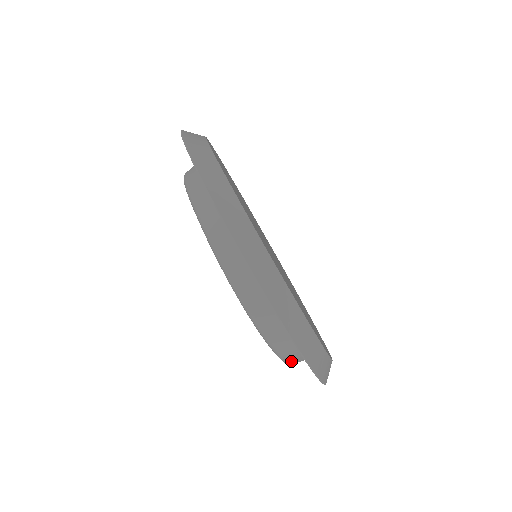
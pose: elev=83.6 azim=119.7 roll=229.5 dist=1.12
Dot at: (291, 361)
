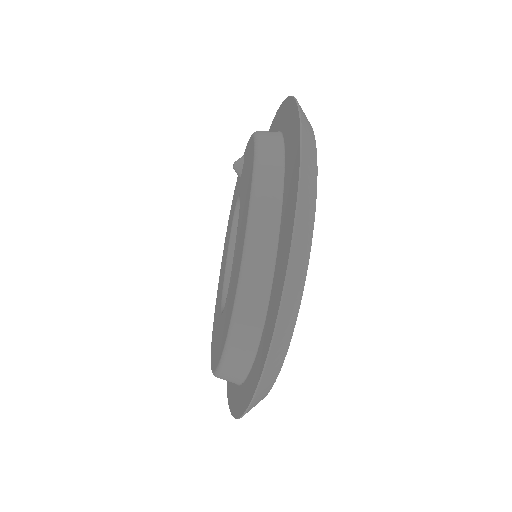
Dot at: occluded
